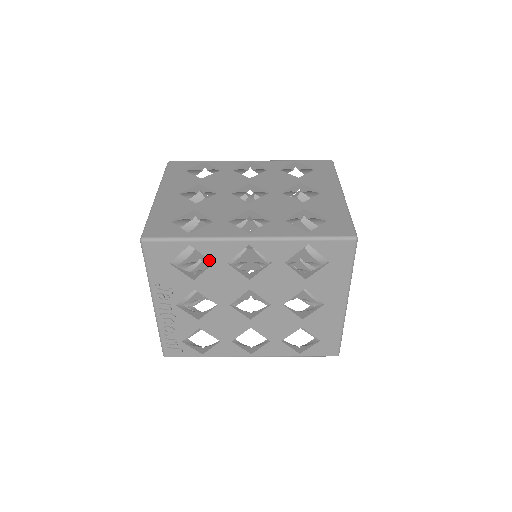
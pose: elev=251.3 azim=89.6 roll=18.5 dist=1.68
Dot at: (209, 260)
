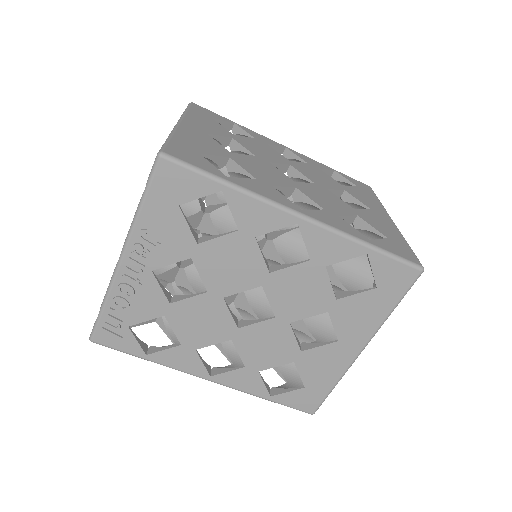
Dot at: (214, 231)
